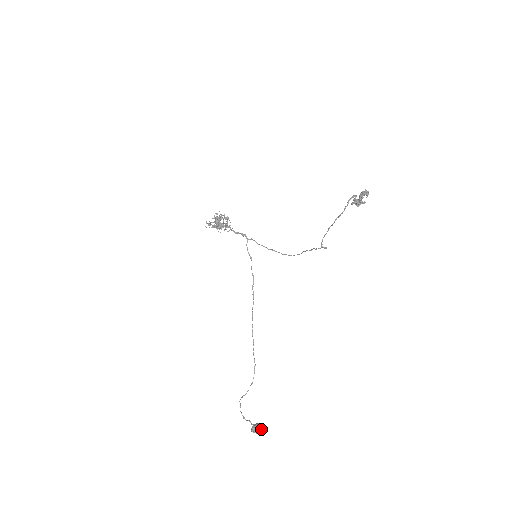
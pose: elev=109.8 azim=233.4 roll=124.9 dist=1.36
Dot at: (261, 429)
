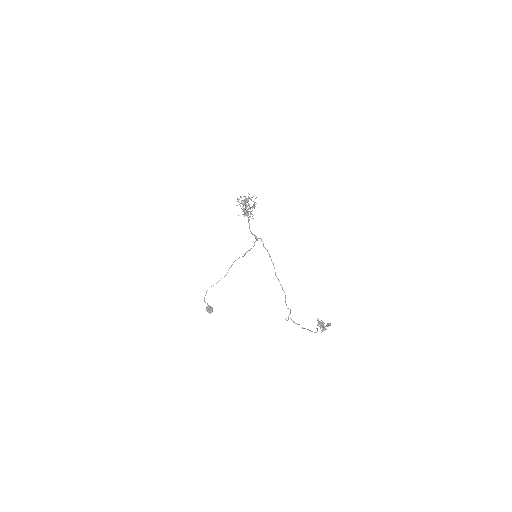
Dot at: occluded
